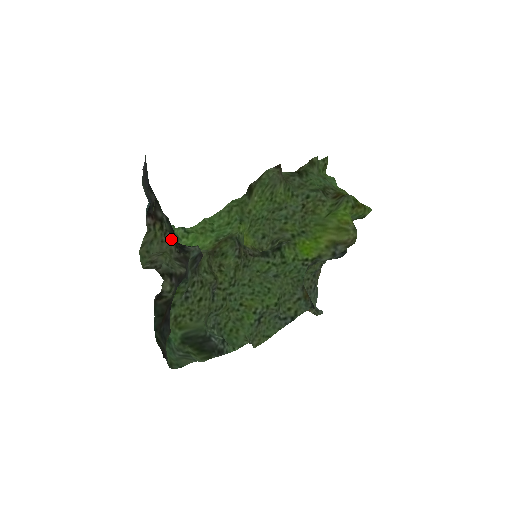
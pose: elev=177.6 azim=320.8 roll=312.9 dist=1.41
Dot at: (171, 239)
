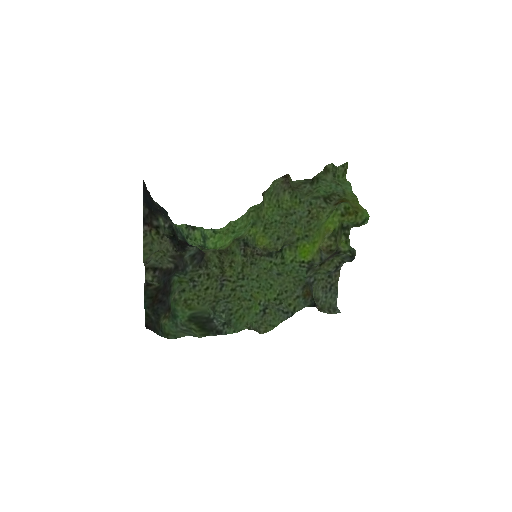
Dot at: (167, 241)
